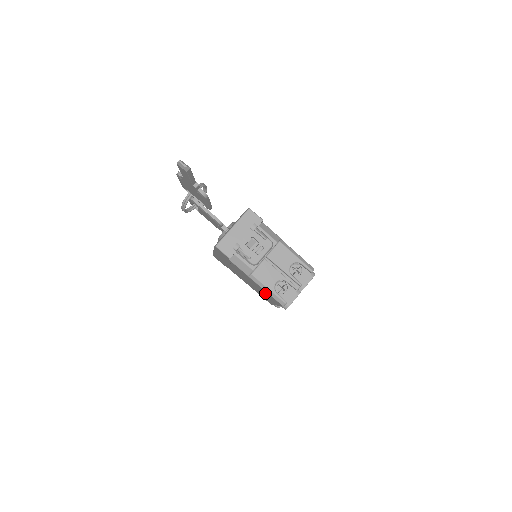
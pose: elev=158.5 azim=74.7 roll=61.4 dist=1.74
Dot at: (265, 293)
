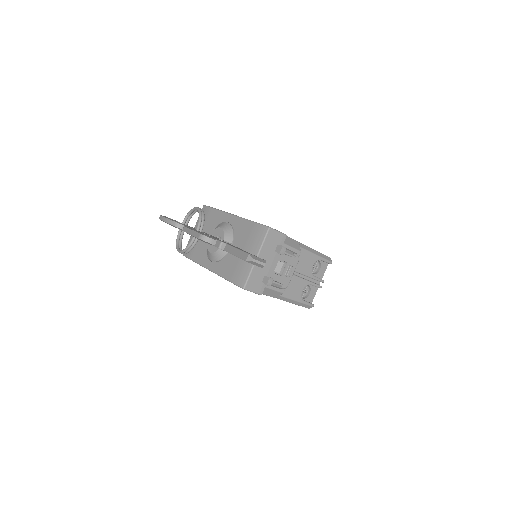
Dot at: occluded
